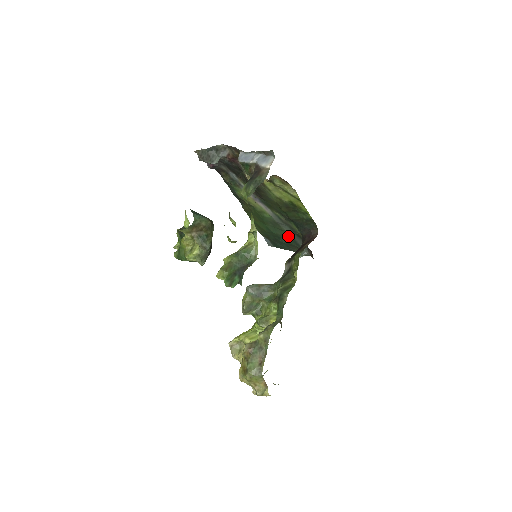
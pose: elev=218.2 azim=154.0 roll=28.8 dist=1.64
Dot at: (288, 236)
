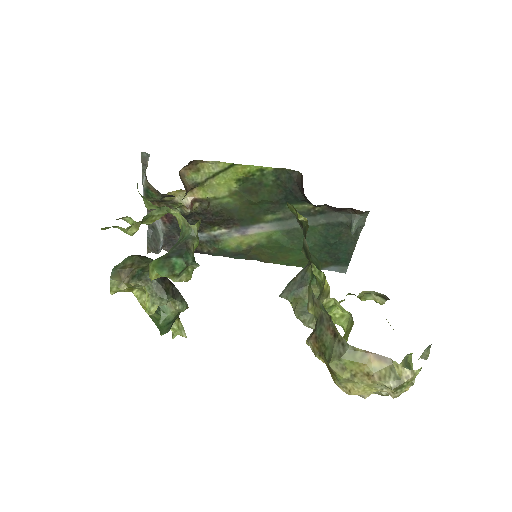
Dot at: (320, 229)
